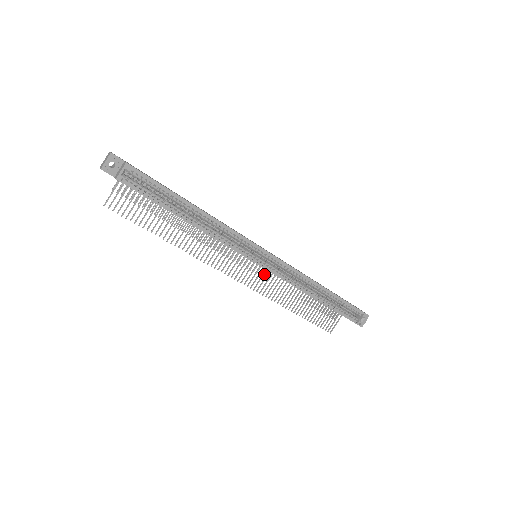
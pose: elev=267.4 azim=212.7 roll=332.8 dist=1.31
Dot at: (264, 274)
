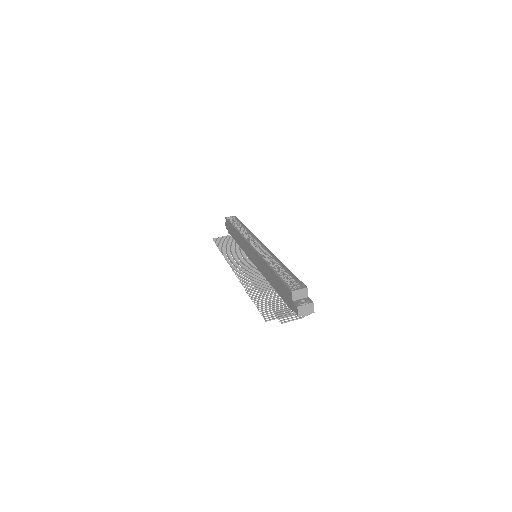
Dot at: occluded
